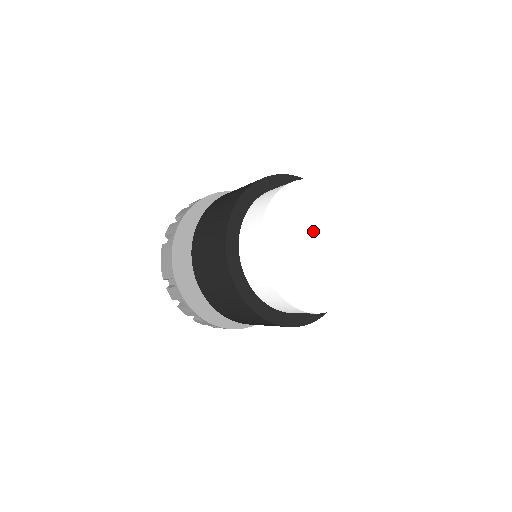
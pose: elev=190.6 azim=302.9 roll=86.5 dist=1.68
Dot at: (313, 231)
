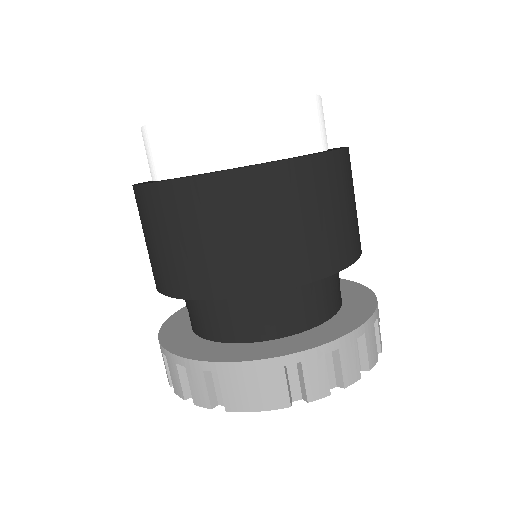
Dot at: occluded
